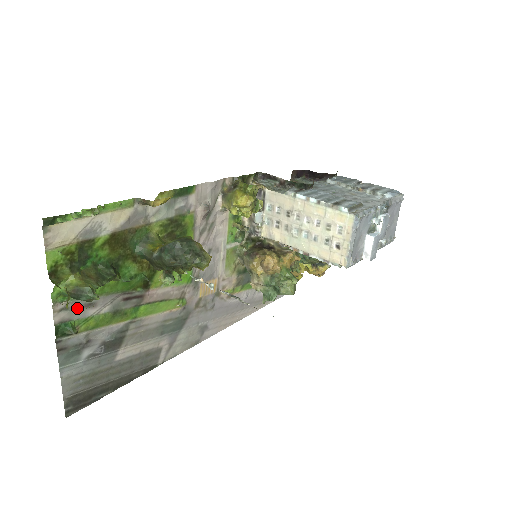
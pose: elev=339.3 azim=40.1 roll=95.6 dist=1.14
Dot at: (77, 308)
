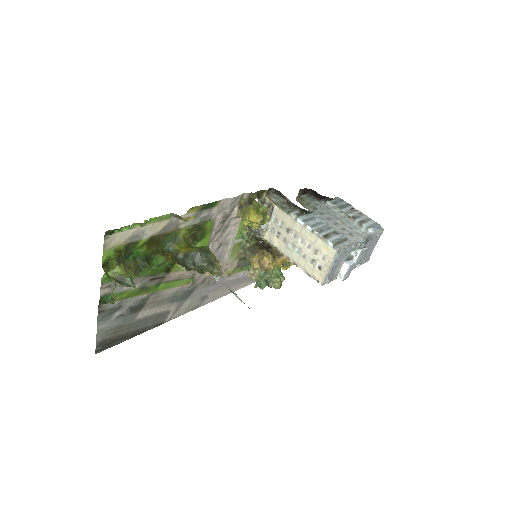
Dot at: (117, 286)
